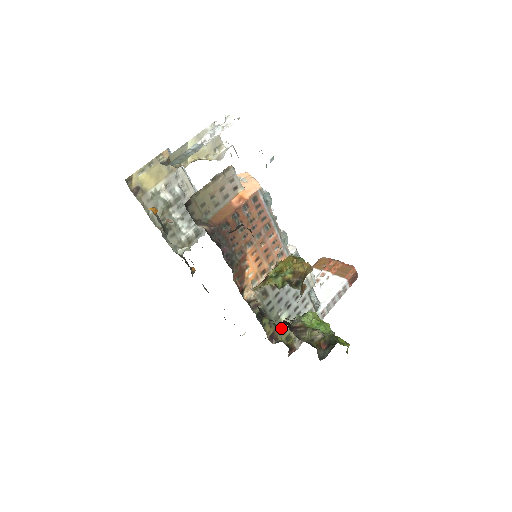
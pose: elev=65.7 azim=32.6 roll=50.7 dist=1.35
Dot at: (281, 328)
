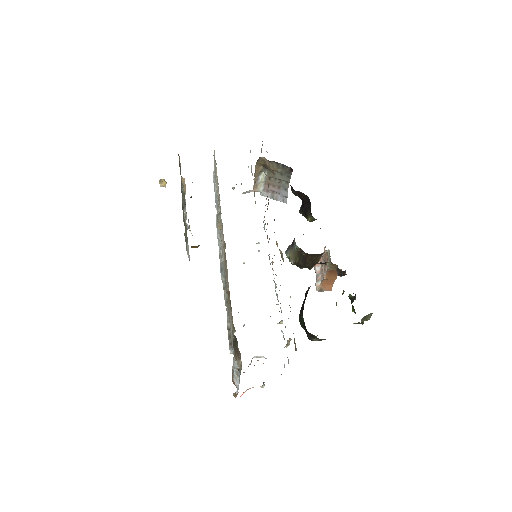
Dot at: (290, 307)
